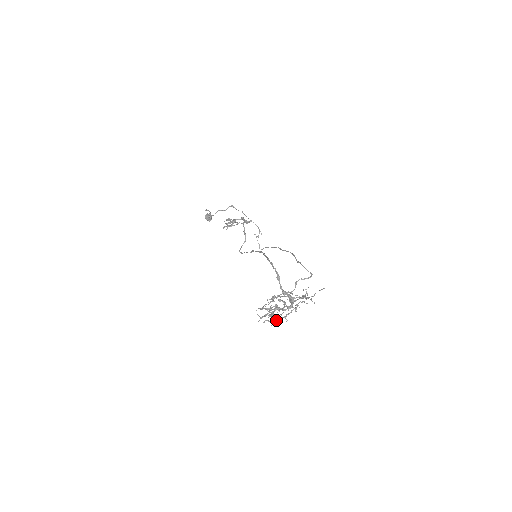
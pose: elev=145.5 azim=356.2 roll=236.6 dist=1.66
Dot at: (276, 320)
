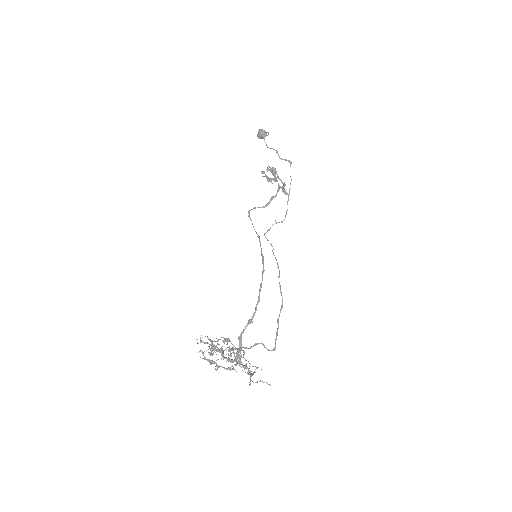
Dot at: (209, 361)
